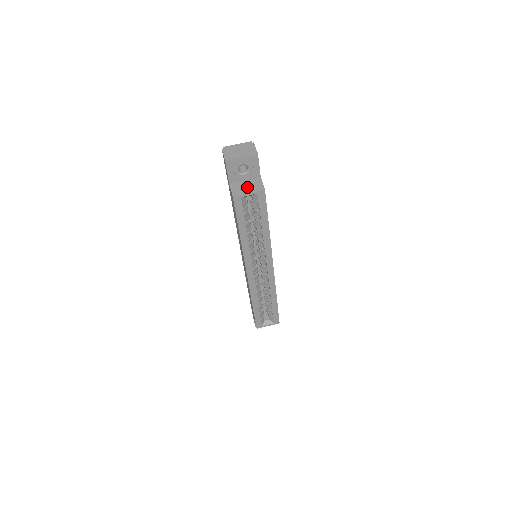
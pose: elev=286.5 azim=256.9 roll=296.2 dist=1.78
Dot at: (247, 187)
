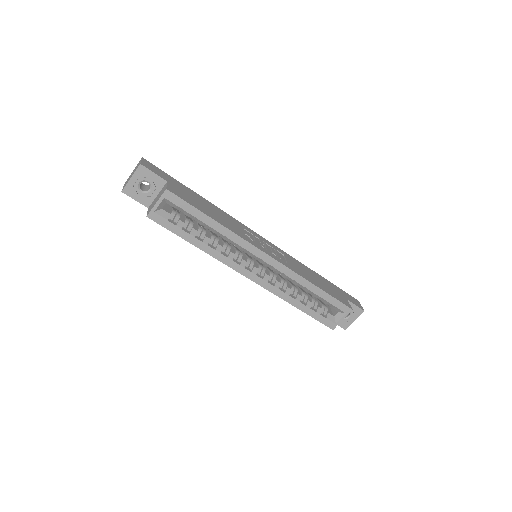
Dot at: (156, 199)
